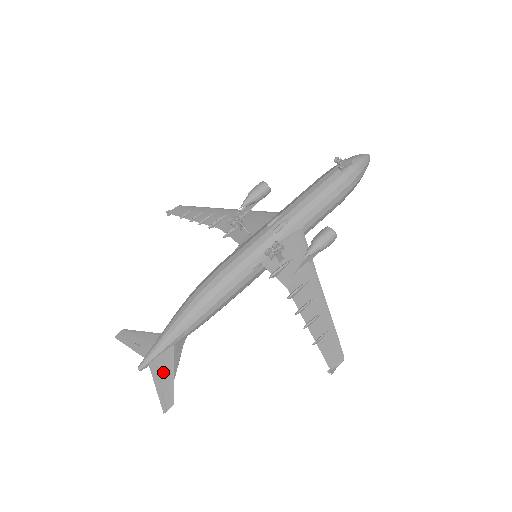
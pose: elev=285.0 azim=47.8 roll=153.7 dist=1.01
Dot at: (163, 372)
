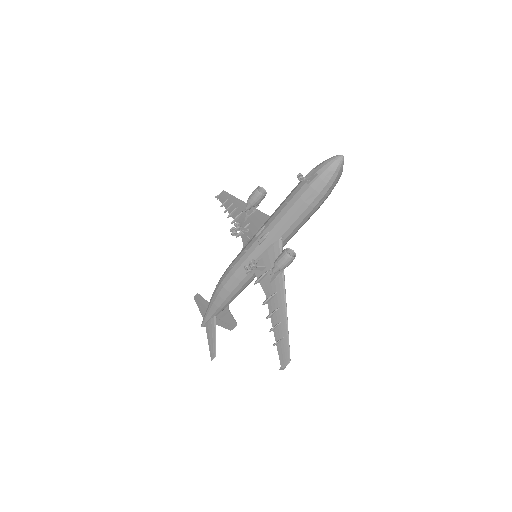
Dot at: (211, 333)
